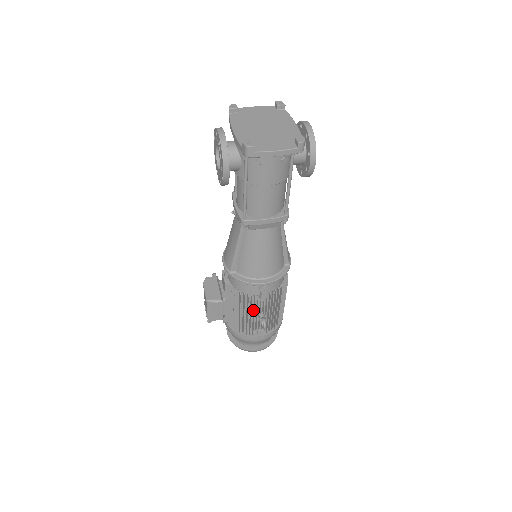
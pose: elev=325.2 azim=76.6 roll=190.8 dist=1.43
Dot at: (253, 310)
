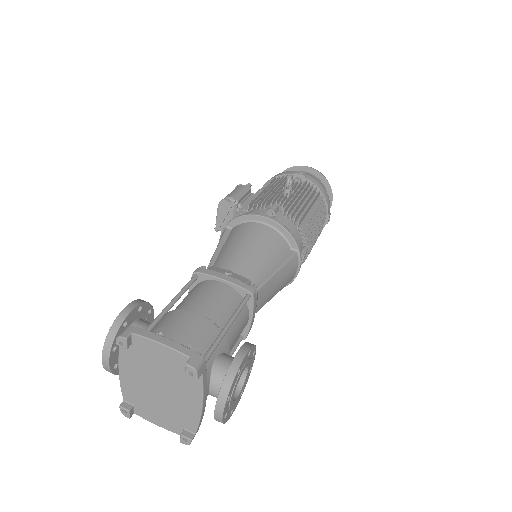
Dot at: occluded
